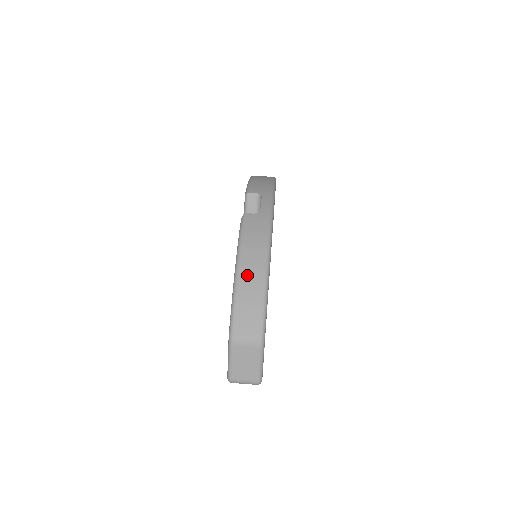
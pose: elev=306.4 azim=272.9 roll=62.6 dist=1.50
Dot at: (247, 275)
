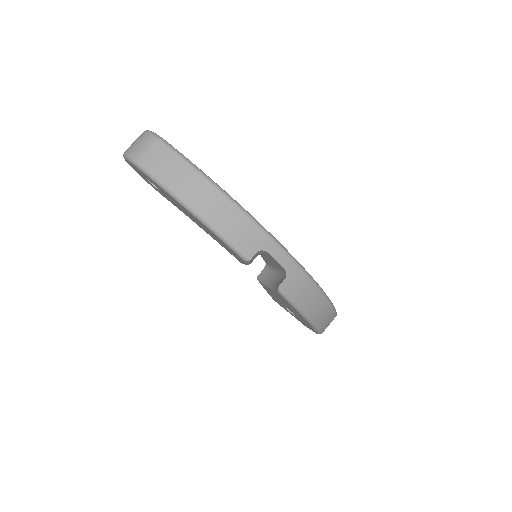
Dot at: (318, 315)
